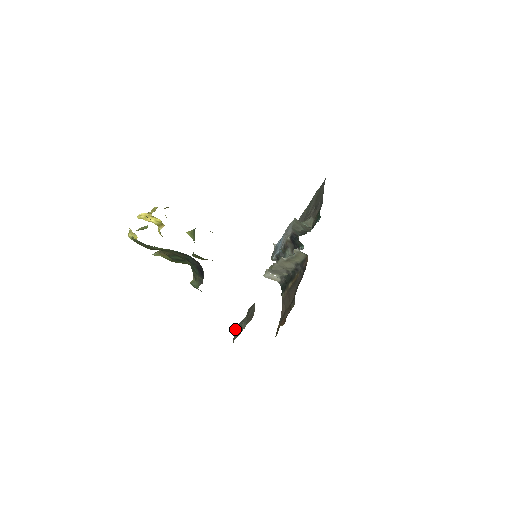
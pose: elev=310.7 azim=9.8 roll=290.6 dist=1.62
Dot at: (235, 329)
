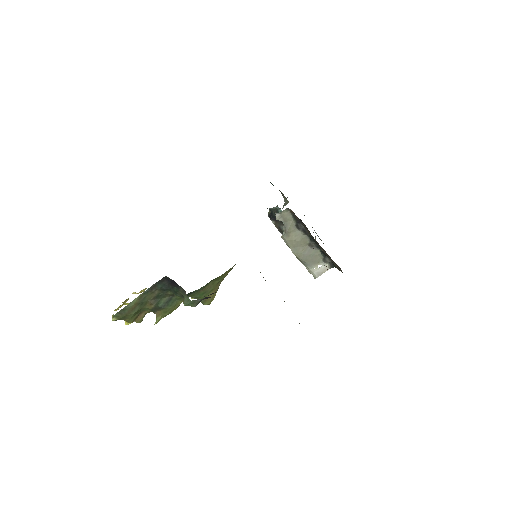
Dot at: occluded
